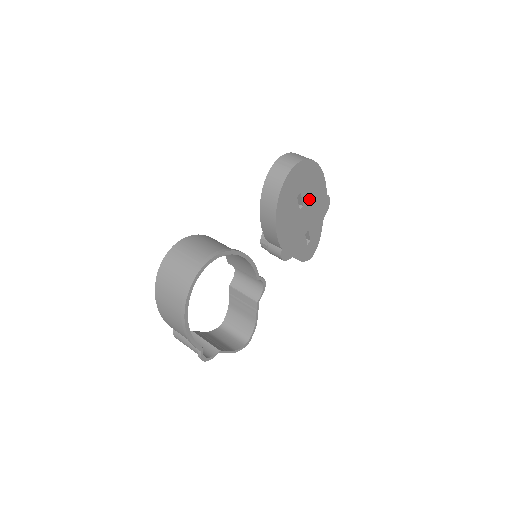
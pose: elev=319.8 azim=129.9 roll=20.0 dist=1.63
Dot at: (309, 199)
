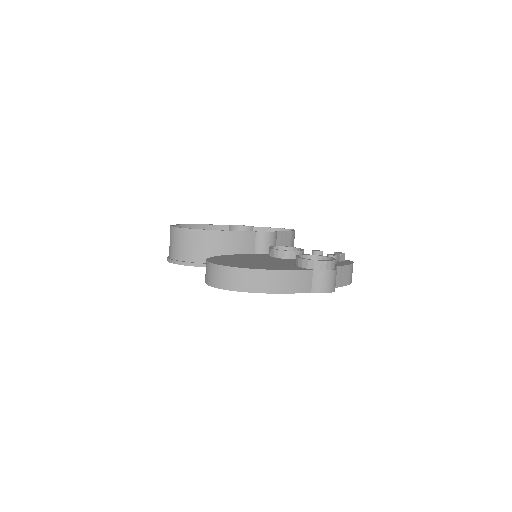
Dot at: occluded
